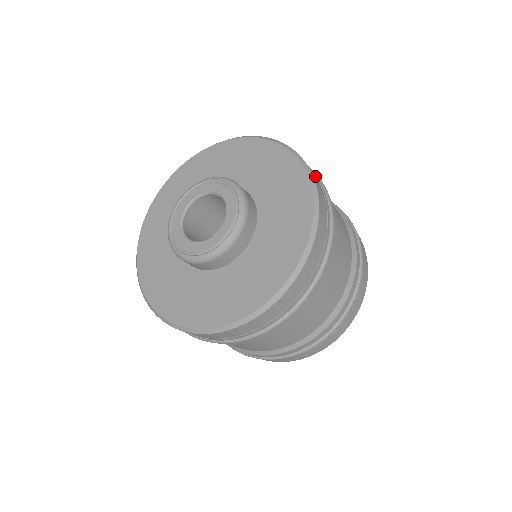
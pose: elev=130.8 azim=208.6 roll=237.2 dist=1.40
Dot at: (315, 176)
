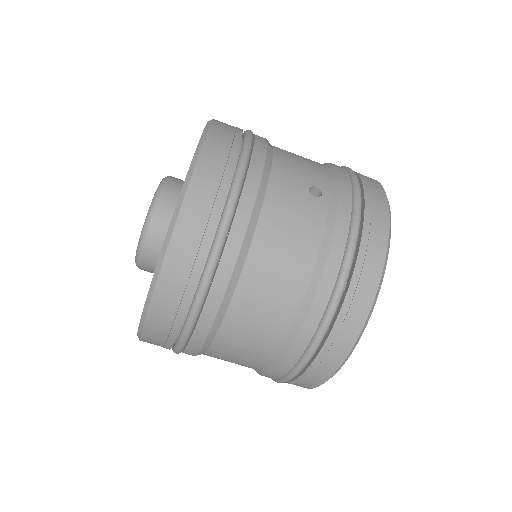
Dot at: (216, 174)
